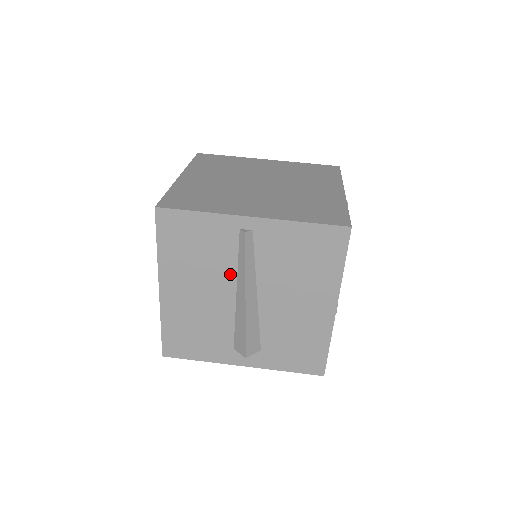
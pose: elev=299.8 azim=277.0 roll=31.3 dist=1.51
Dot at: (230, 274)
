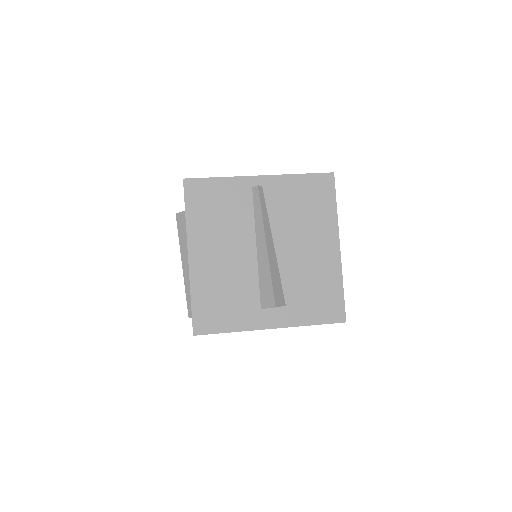
Dot at: (249, 230)
